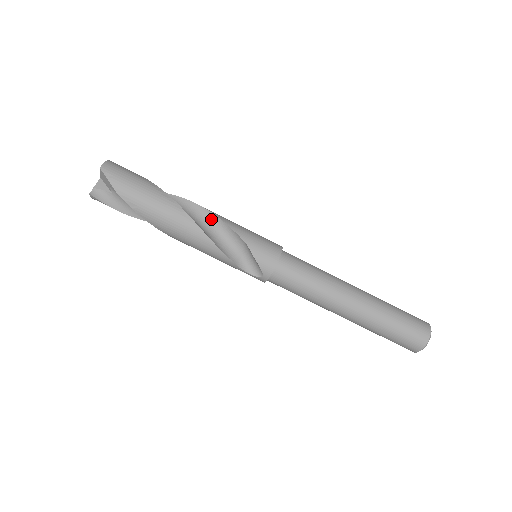
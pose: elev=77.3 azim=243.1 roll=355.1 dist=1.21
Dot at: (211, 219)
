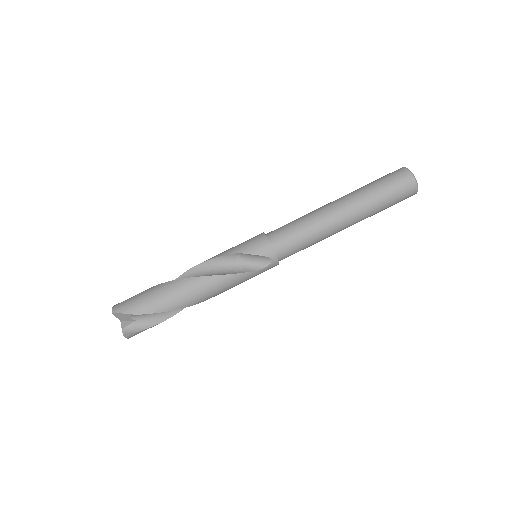
Dot at: (205, 267)
